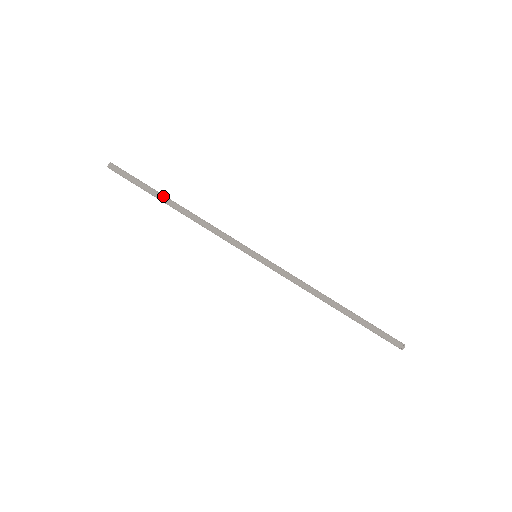
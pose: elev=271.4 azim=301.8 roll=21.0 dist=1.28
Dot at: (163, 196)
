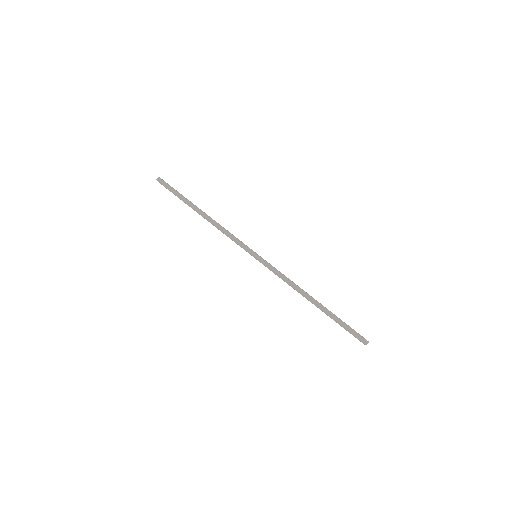
Dot at: occluded
